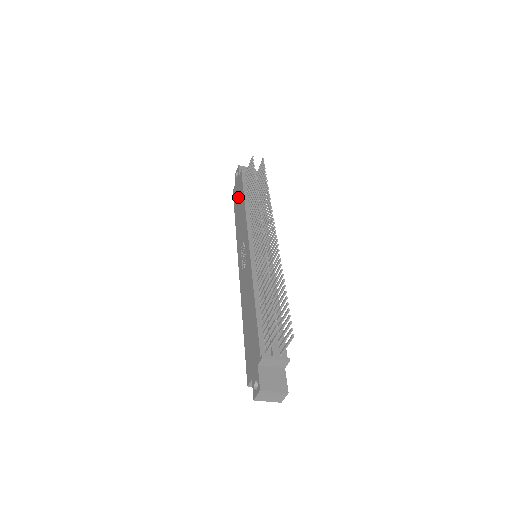
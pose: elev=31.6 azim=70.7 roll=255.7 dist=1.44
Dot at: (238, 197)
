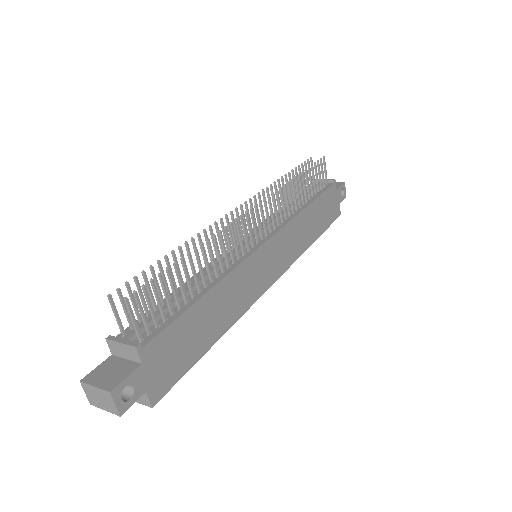
Dot at: occluded
